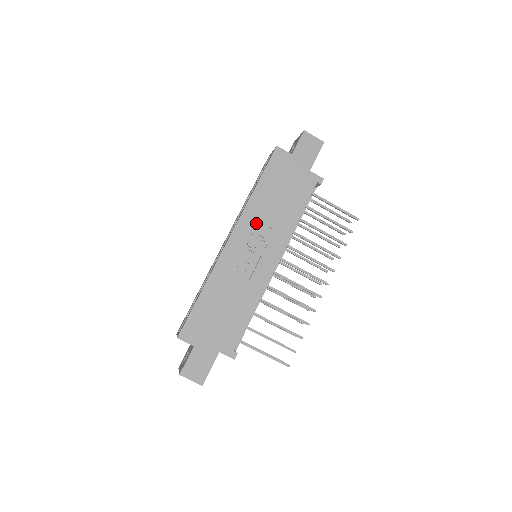
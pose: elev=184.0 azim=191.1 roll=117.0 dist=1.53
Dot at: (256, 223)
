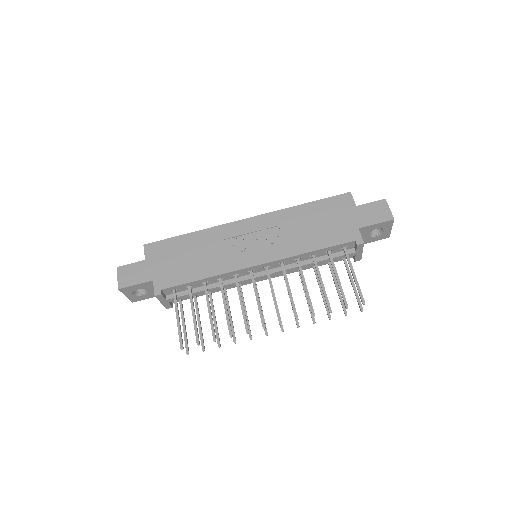
Dot at: (276, 226)
